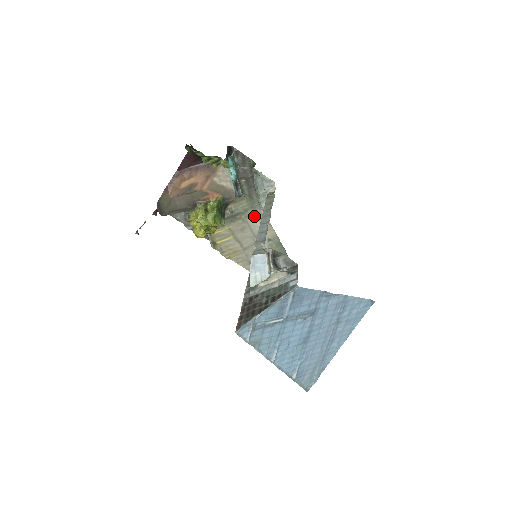
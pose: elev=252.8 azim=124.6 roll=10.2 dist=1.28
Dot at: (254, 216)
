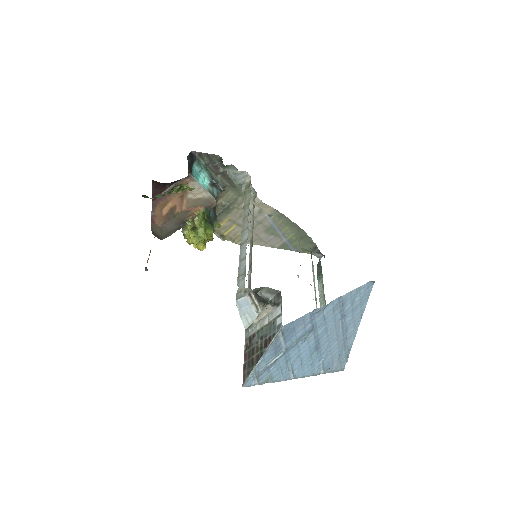
Dot at: occluded
